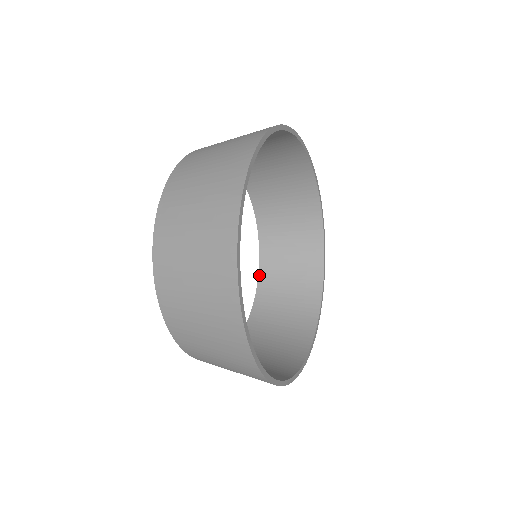
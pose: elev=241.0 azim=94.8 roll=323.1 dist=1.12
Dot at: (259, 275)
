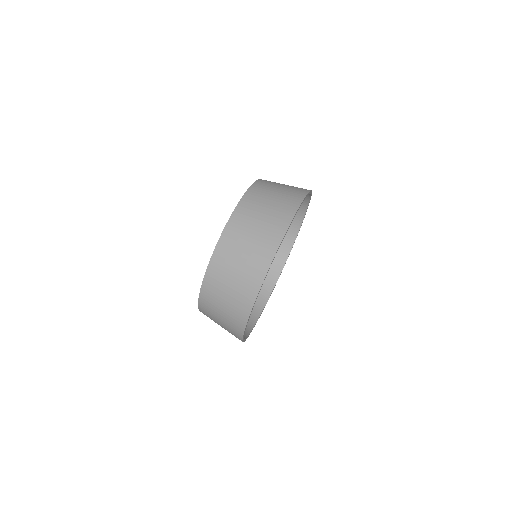
Dot at: occluded
